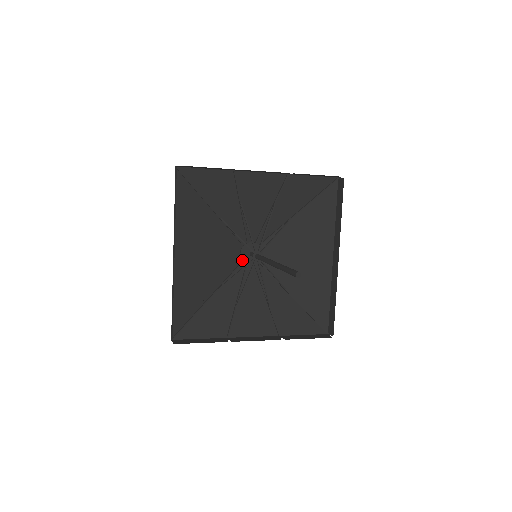
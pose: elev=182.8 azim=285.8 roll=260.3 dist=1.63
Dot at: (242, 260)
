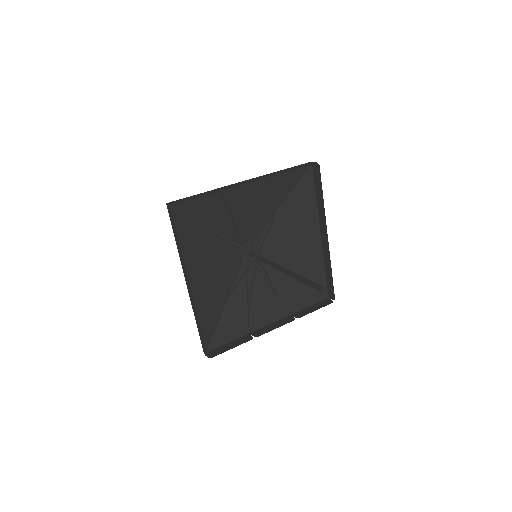
Dot at: (242, 261)
